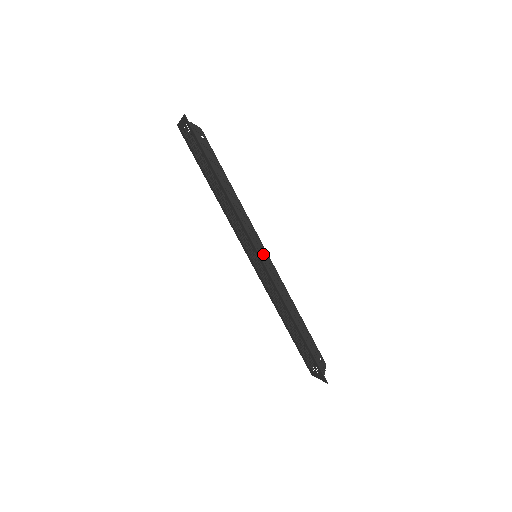
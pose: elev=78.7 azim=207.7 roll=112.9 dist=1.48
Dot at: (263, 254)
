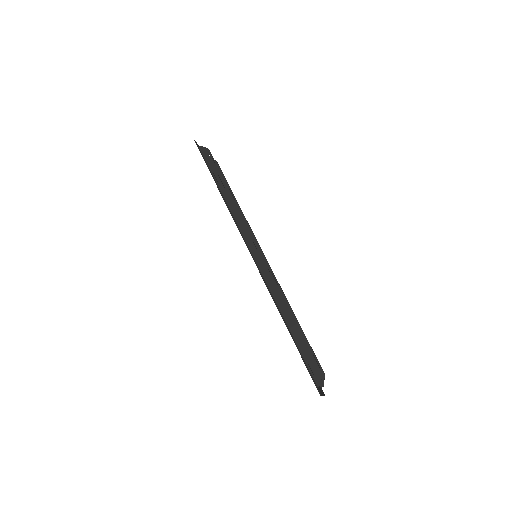
Dot at: (255, 250)
